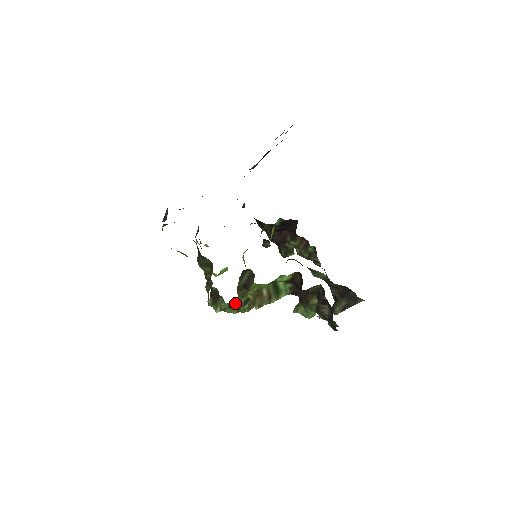
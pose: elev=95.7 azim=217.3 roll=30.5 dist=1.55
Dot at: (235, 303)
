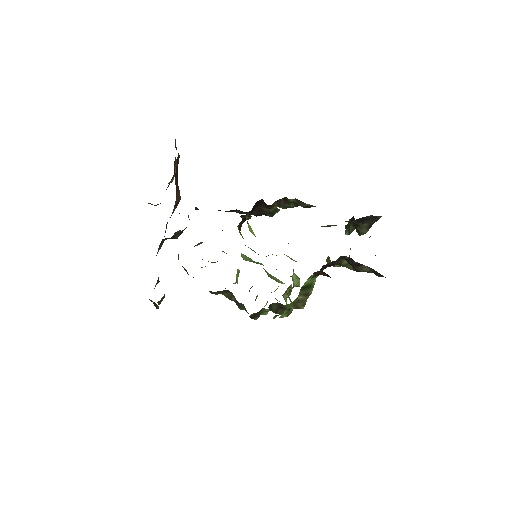
Dot at: (281, 316)
